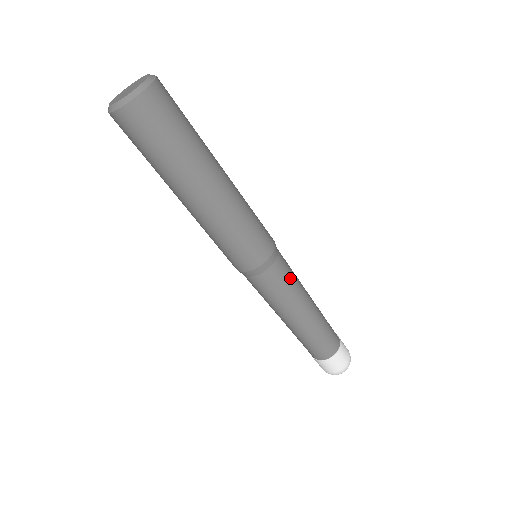
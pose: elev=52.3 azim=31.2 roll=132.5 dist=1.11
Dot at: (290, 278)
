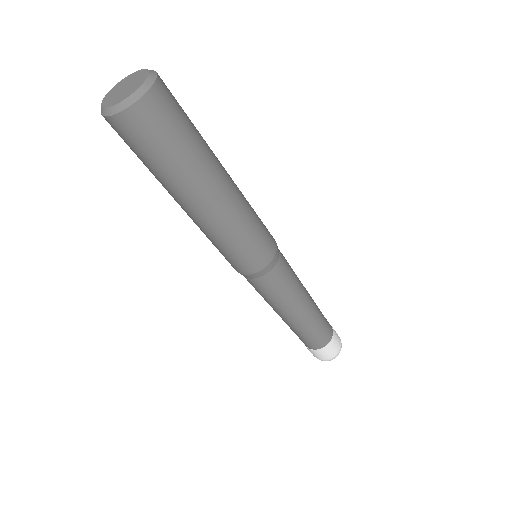
Dot at: (280, 290)
